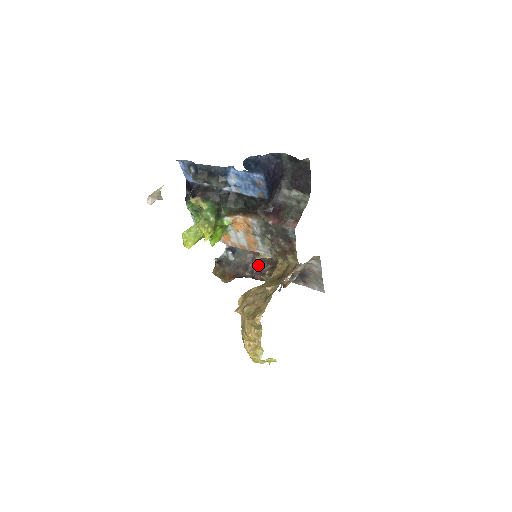
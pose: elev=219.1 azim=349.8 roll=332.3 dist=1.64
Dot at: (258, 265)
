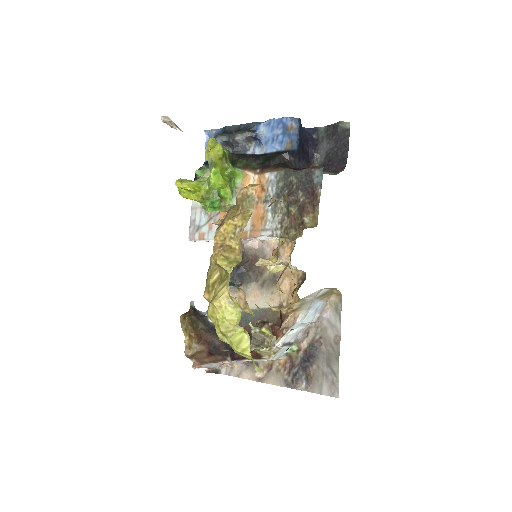
Dot at: occluded
